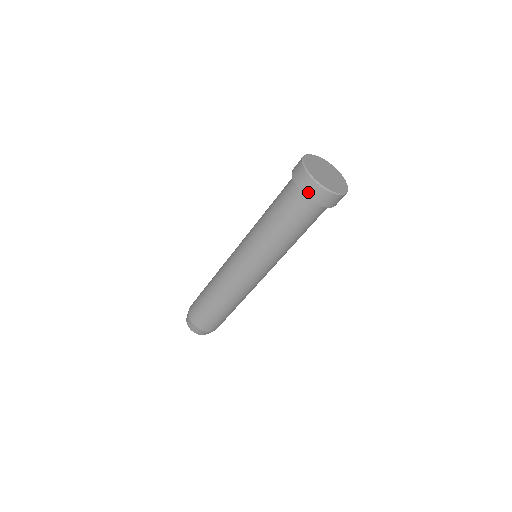
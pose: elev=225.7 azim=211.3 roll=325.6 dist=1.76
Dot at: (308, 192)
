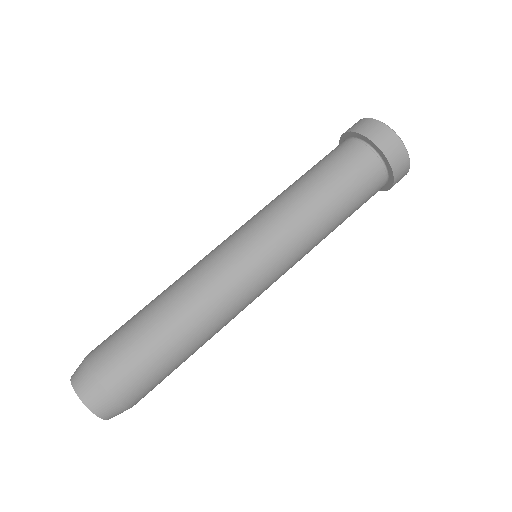
Dot at: (360, 128)
